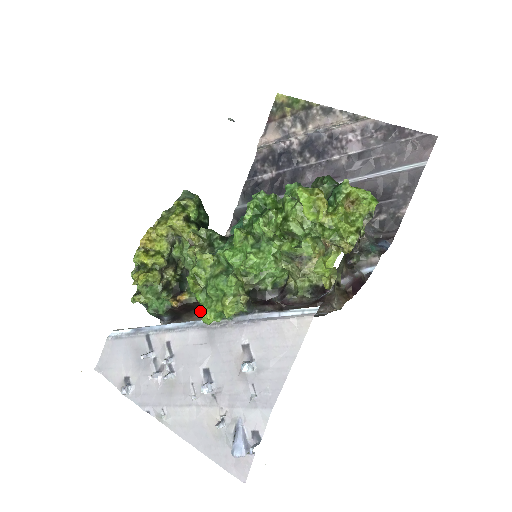
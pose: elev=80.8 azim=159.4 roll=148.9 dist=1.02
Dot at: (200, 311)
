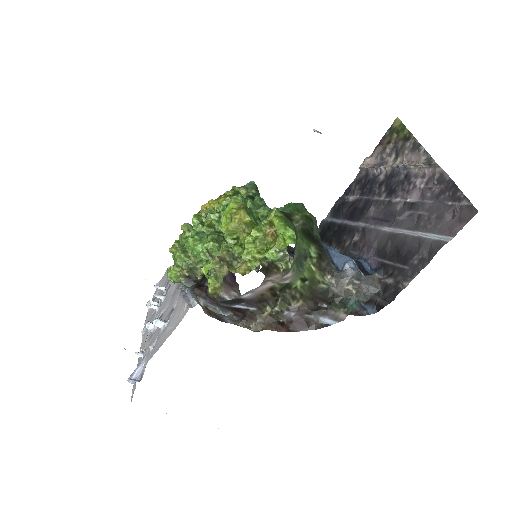
Dot at: occluded
